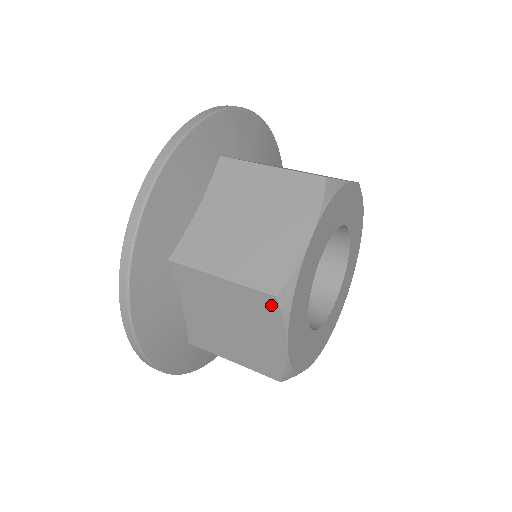
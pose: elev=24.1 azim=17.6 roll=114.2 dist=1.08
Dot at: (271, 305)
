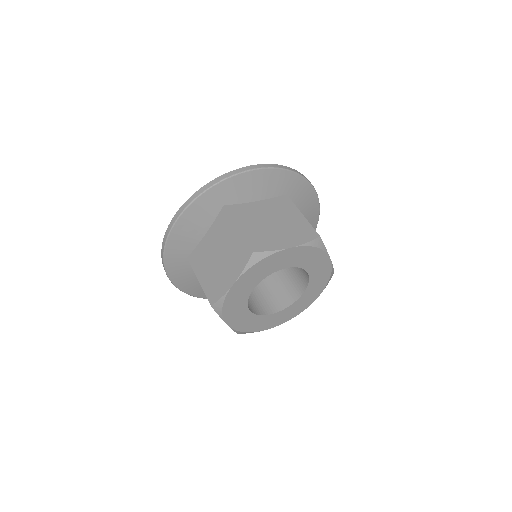
Dot at: (247, 255)
